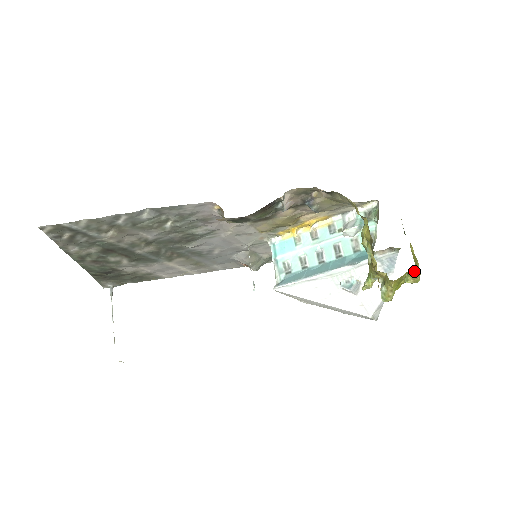
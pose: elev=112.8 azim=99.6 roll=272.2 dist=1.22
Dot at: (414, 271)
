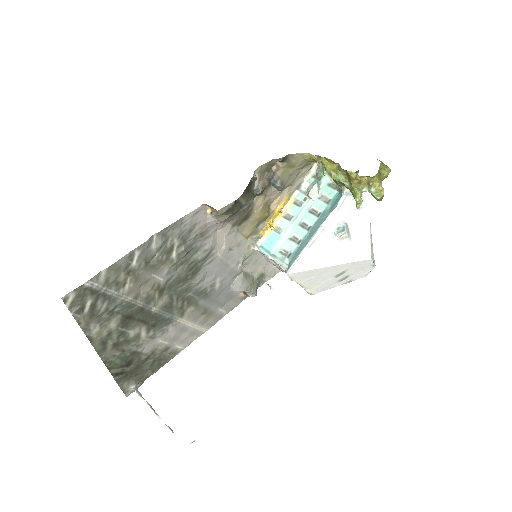
Dot at: (382, 165)
